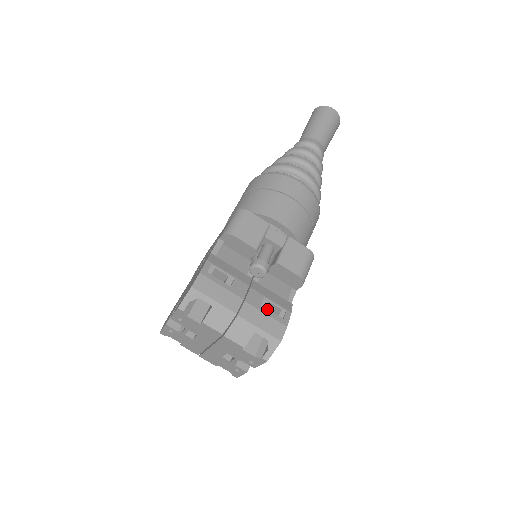
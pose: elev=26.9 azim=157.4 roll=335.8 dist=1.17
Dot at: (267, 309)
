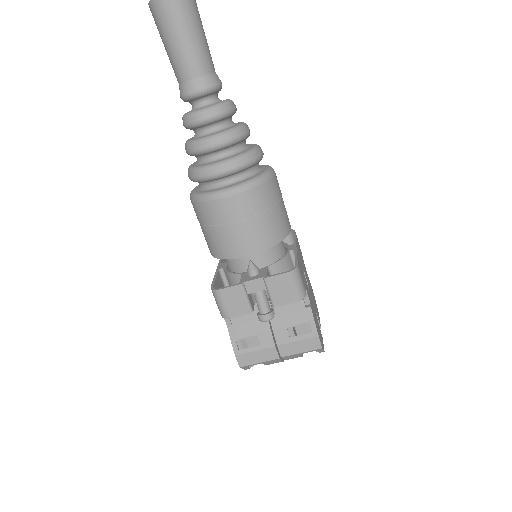
Dot at: occluded
